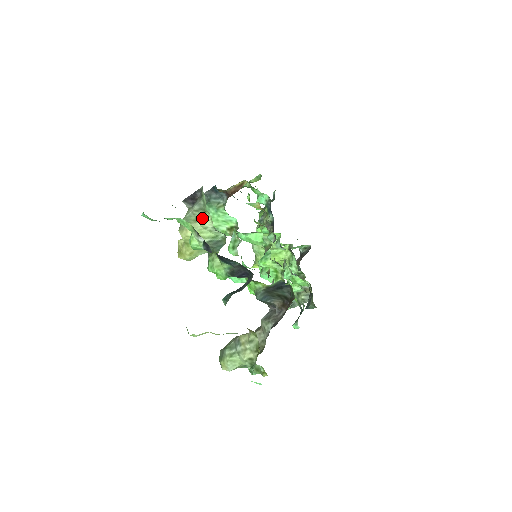
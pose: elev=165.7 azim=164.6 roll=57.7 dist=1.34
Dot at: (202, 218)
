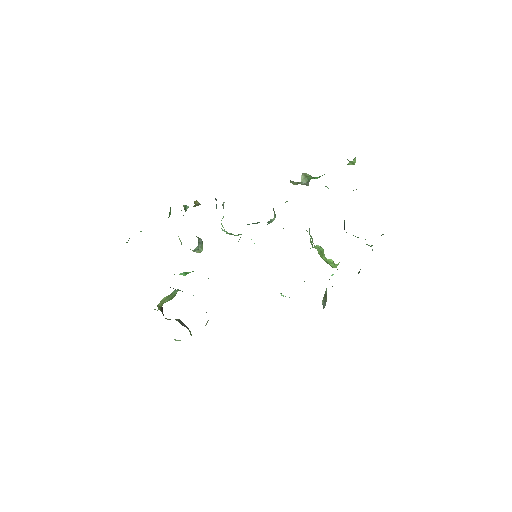
Dot at: occluded
